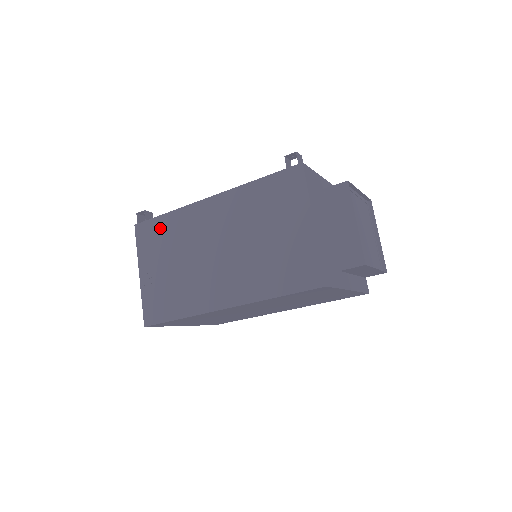
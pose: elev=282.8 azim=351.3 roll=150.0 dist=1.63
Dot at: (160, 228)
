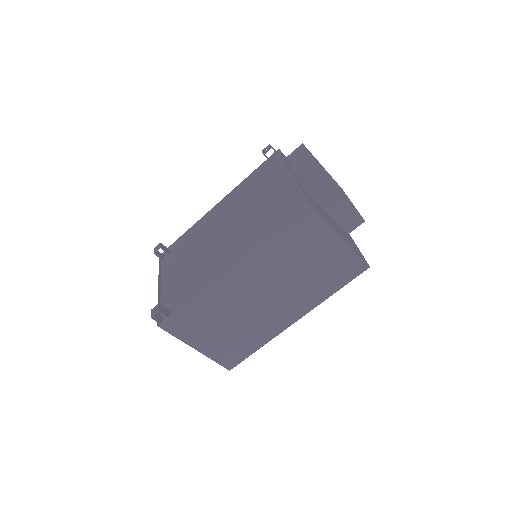
Dot at: (190, 313)
